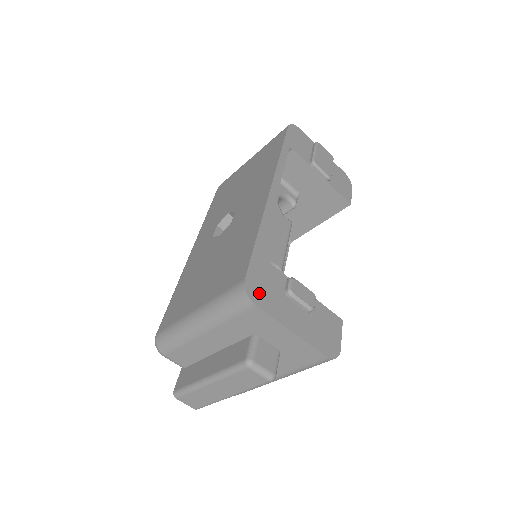
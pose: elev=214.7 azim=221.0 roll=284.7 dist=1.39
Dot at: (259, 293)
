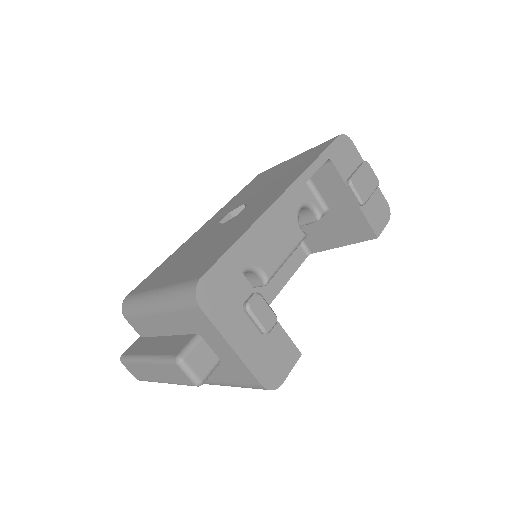
Dot at: (211, 297)
